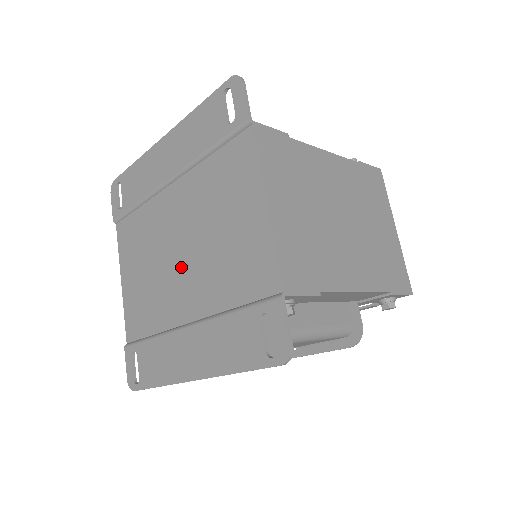
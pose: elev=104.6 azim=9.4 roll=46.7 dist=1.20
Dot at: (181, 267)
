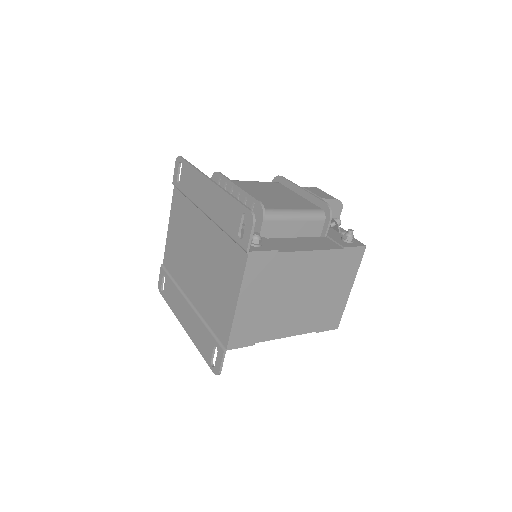
Dot at: (195, 269)
